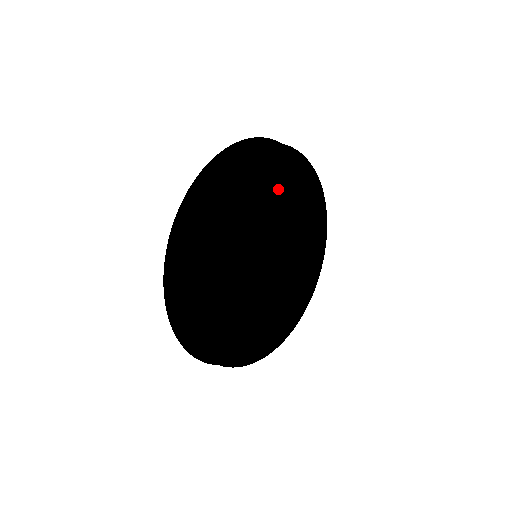
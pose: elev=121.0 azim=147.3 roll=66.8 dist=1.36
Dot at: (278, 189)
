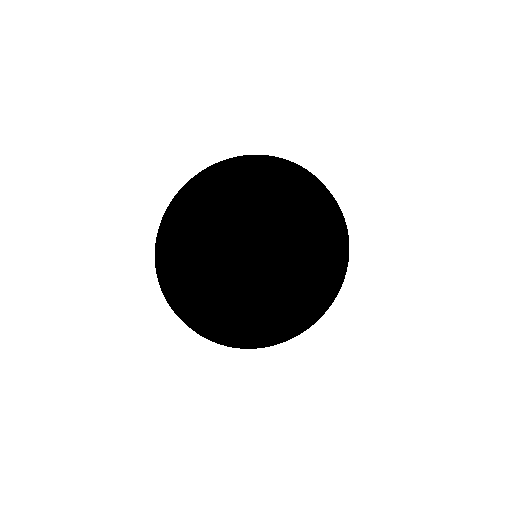
Dot at: (307, 222)
